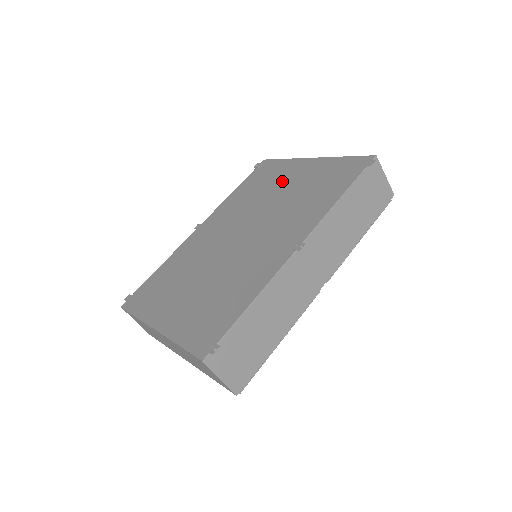
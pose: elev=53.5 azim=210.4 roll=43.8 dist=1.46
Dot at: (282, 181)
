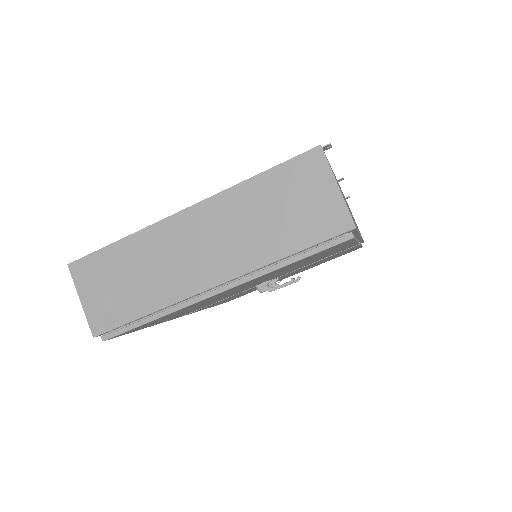
Dot at: occluded
